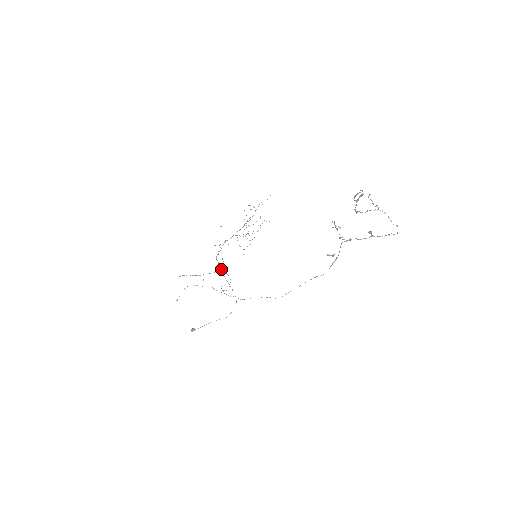
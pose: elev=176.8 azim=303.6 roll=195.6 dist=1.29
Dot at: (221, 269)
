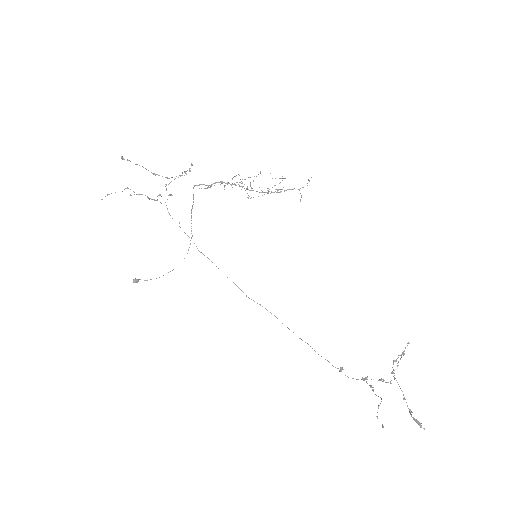
Dot at: (193, 204)
